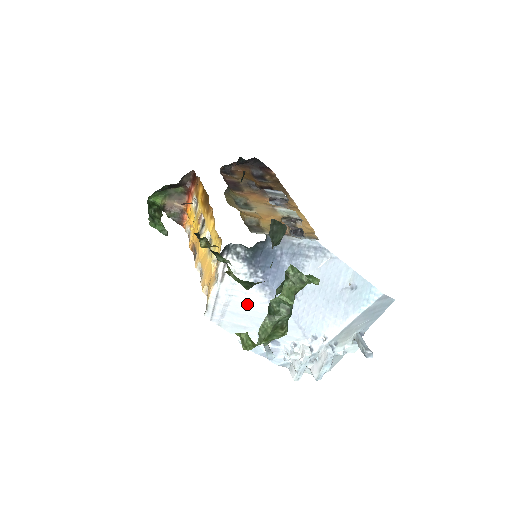
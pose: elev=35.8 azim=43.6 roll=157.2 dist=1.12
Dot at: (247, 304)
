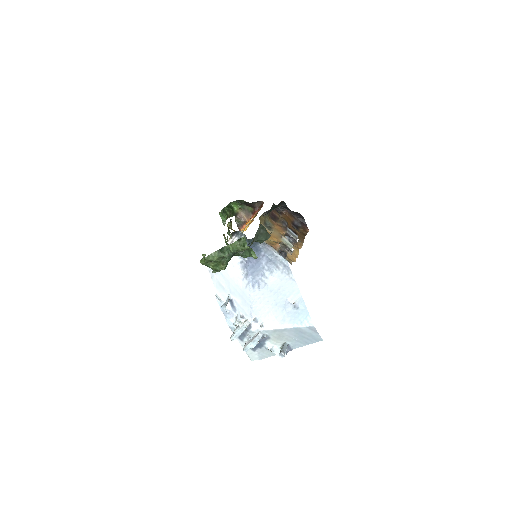
Dot at: (231, 273)
